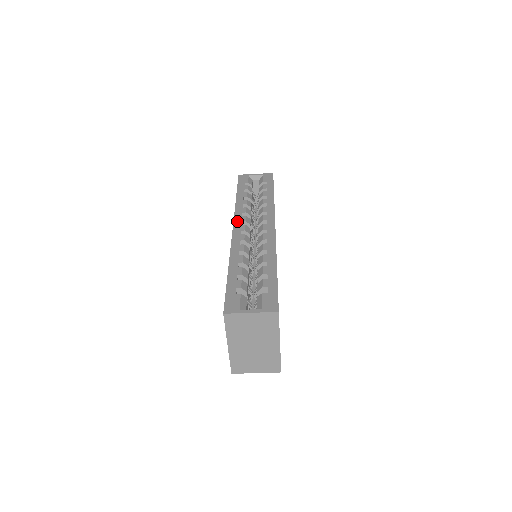
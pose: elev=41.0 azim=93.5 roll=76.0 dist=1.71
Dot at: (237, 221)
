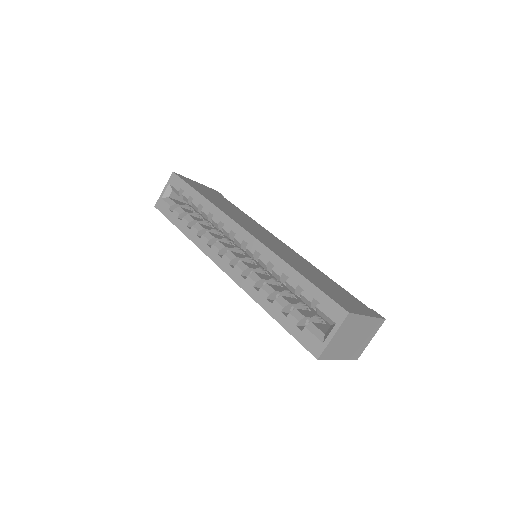
Dot at: (214, 258)
